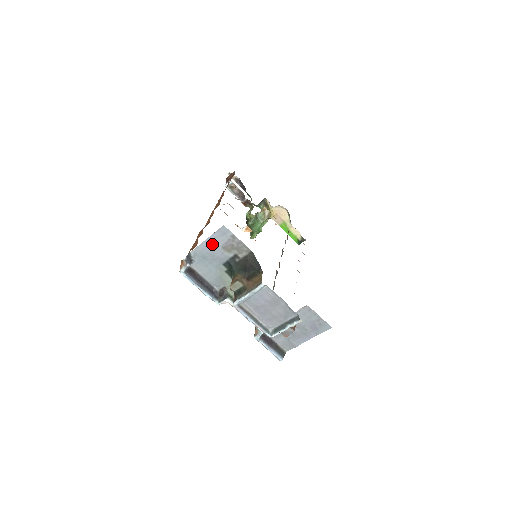
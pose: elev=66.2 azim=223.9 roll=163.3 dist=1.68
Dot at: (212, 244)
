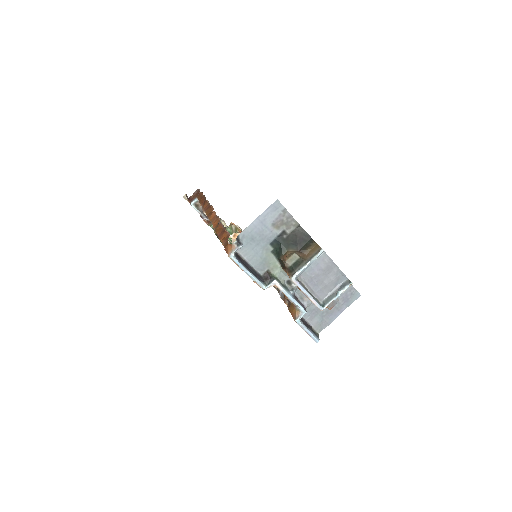
Dot at: (262, 222)
